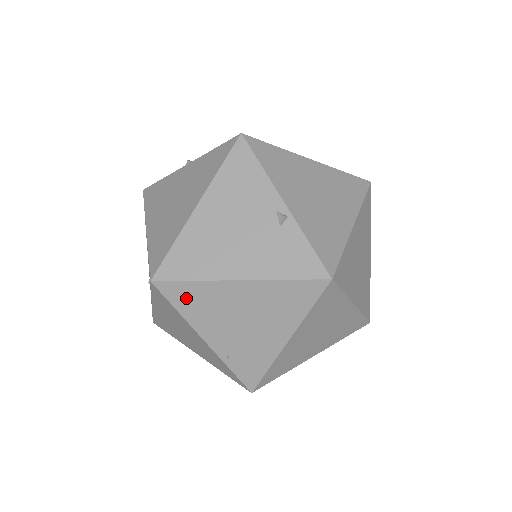
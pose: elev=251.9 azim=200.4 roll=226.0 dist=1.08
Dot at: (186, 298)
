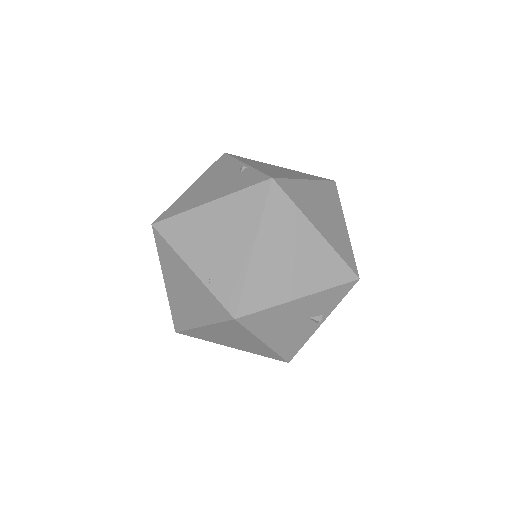
Dot at: (175, 231)
